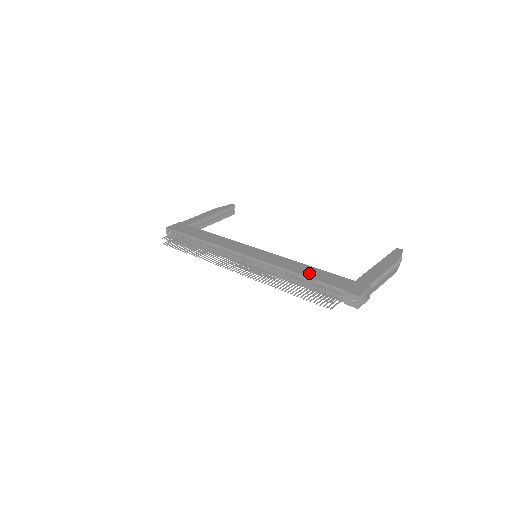
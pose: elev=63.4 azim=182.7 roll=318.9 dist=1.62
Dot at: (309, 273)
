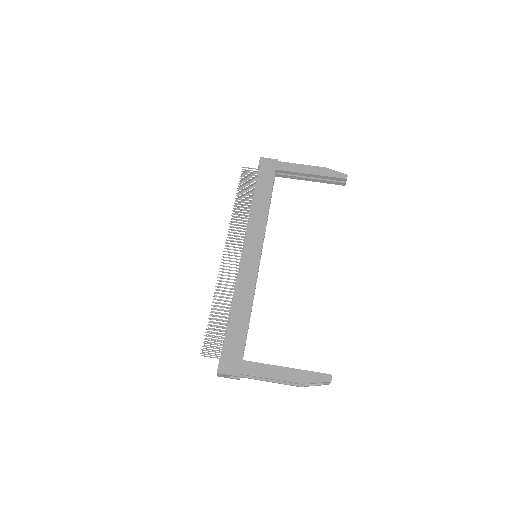
Dot at: (236, 316)
